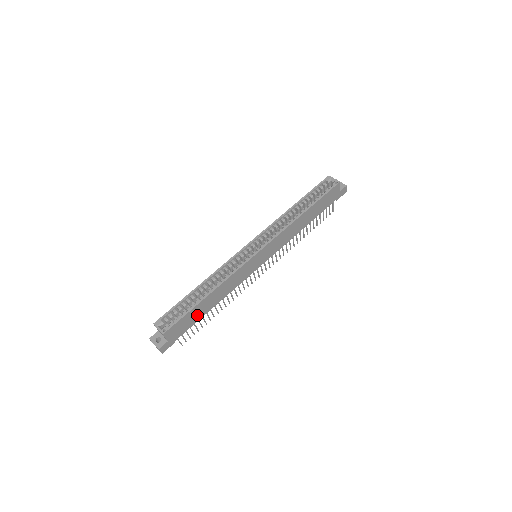
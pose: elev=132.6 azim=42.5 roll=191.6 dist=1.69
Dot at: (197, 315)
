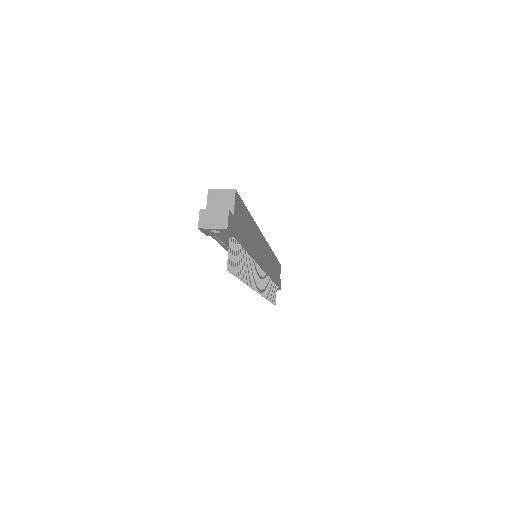
Dot at: (245, 231)
